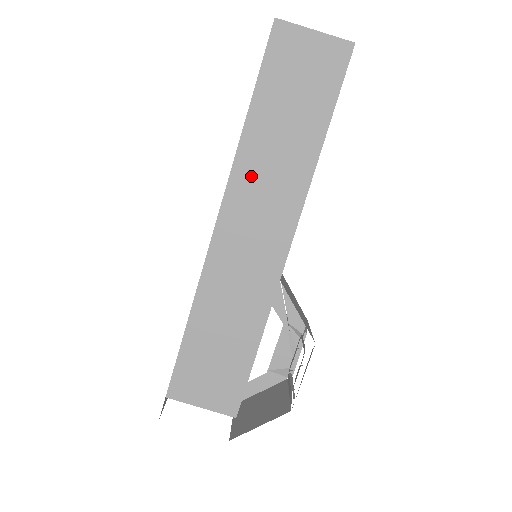
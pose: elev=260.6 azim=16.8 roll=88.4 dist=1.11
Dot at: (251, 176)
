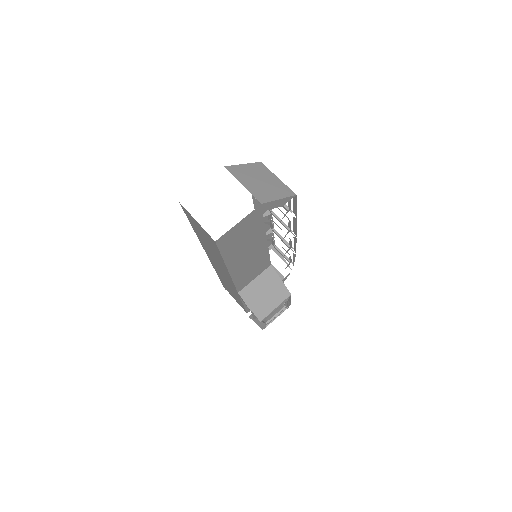
Dot at: (208, 252)
